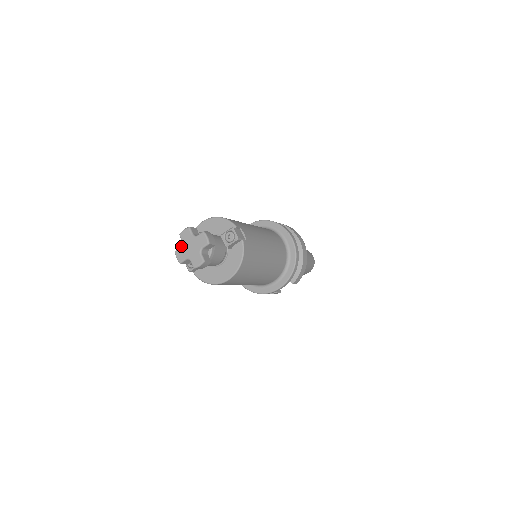
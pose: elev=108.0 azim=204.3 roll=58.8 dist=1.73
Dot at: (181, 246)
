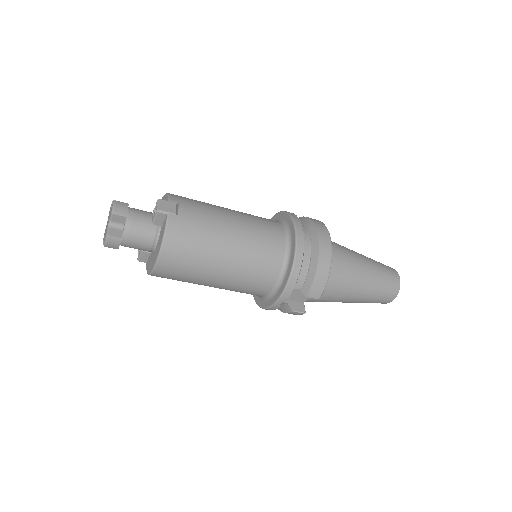
Dot at: occluded
